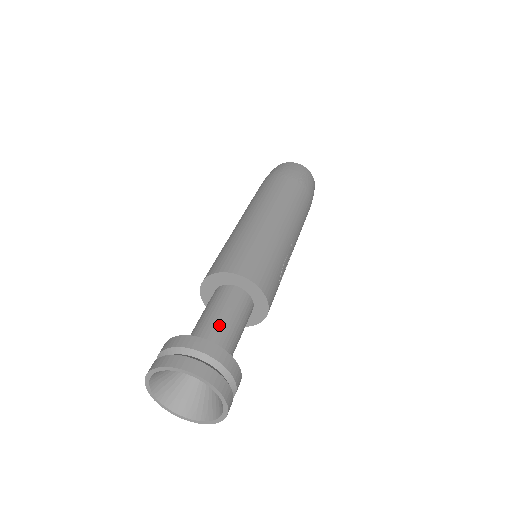
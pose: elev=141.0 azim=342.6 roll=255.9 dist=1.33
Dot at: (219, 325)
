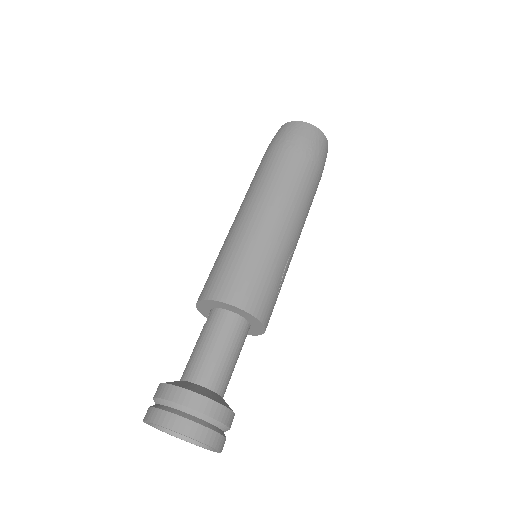
Dot at: (212, 363)
